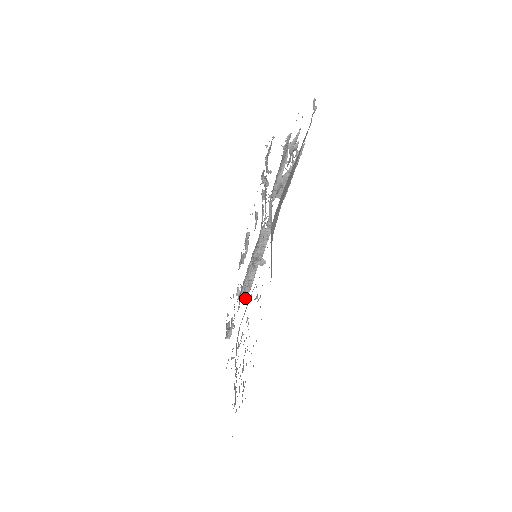
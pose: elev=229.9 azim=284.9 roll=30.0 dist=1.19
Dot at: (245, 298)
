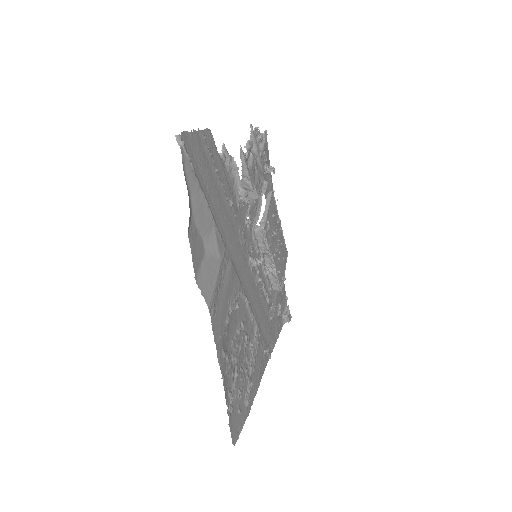
Dot at: (279, 288)
